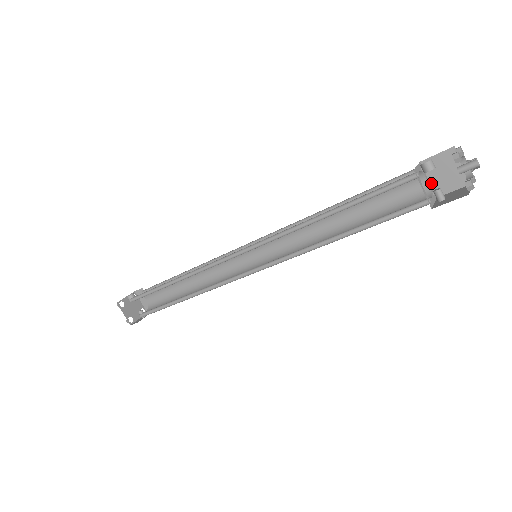
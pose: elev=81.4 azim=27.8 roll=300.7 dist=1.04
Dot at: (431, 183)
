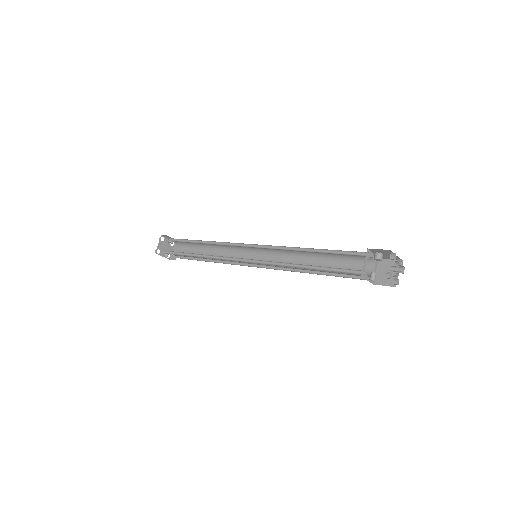
Dot at: (376, 274)
